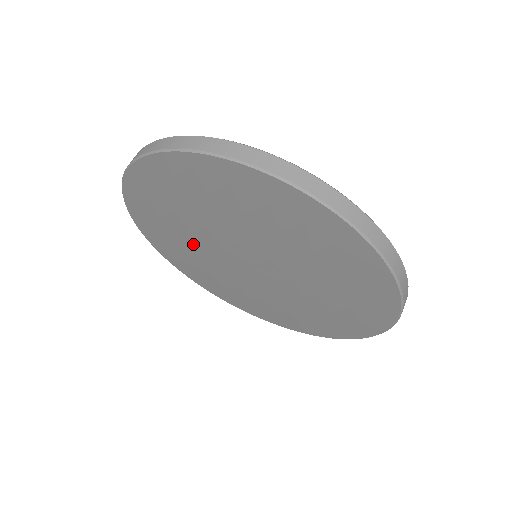
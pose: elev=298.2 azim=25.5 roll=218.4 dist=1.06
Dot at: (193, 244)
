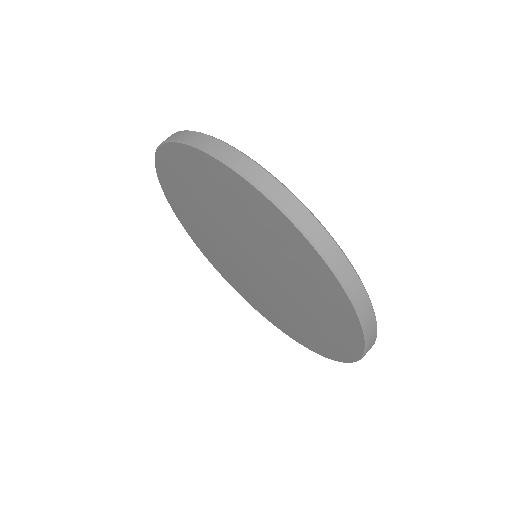
Dot at: (205, 213)
